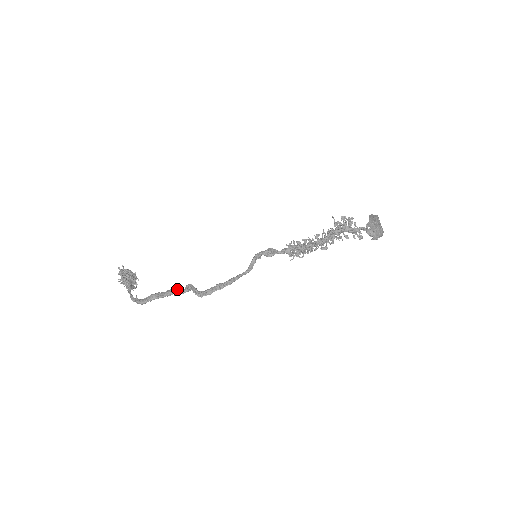
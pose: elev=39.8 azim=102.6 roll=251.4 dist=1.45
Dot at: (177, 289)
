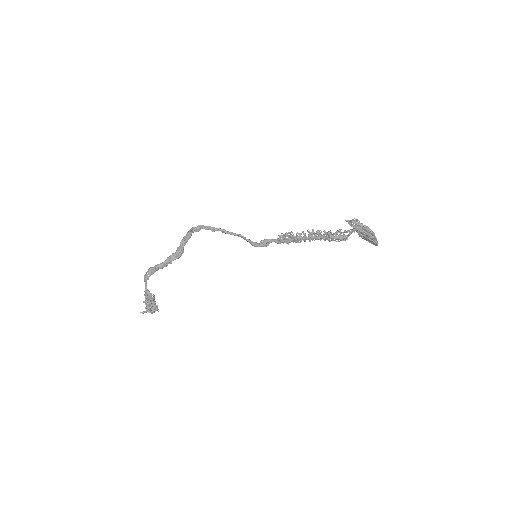
Dot at: (181, 248)
